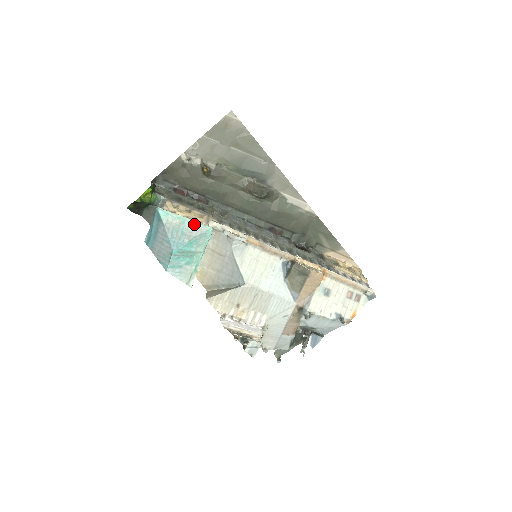
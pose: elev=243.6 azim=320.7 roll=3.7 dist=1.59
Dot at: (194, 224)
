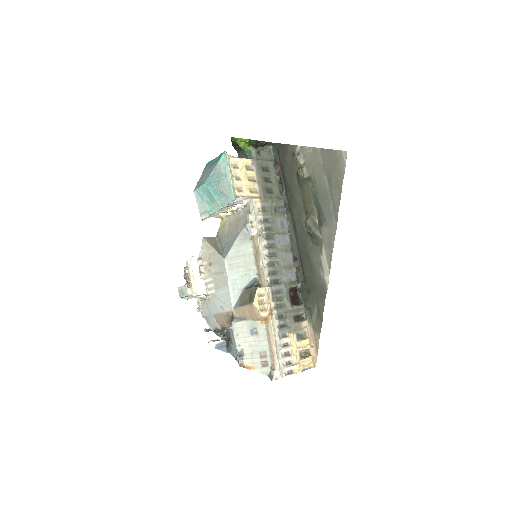
Dot at: (229, 184)
